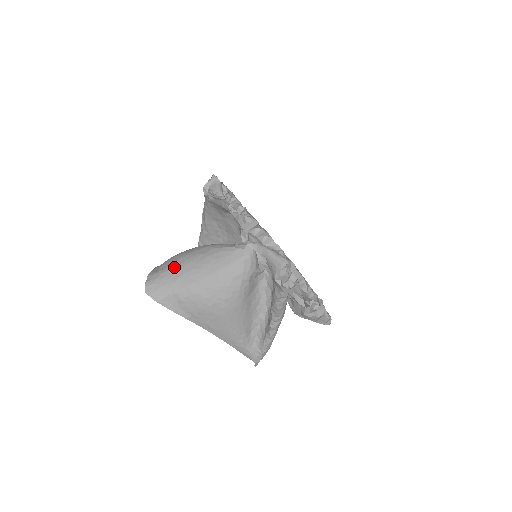
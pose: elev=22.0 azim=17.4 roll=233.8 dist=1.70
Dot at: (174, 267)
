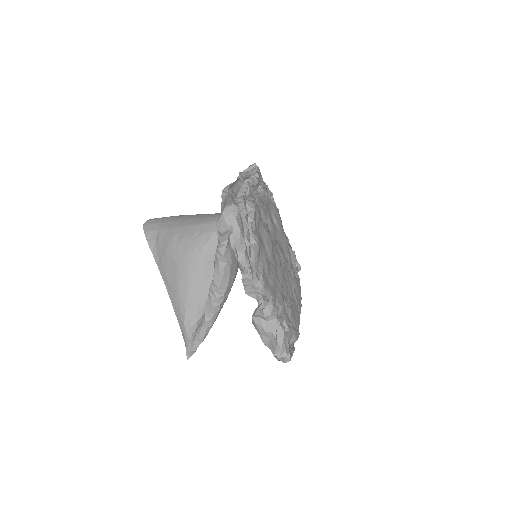
Dot at: (177, 216)
